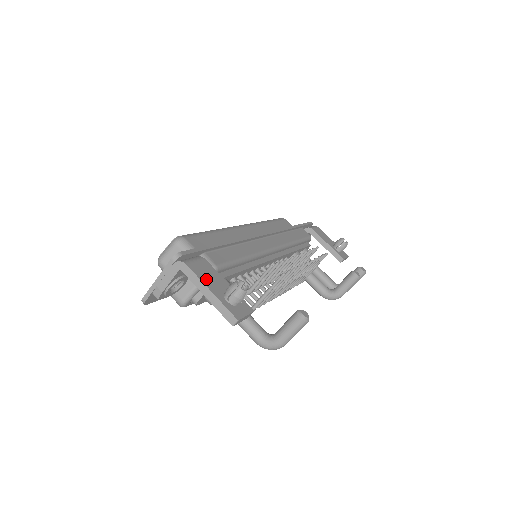
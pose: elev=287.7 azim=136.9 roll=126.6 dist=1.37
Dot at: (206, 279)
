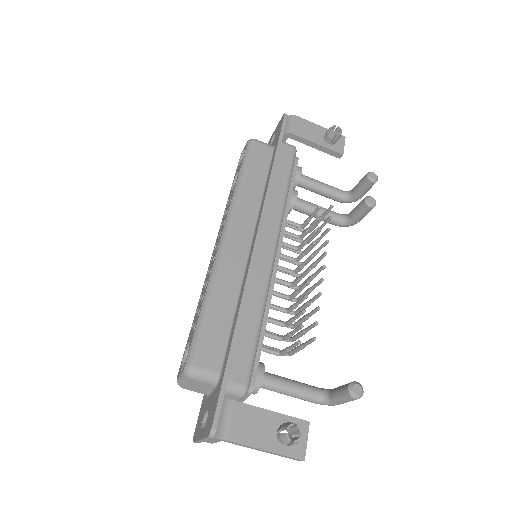
Dot at: (253, 437)
